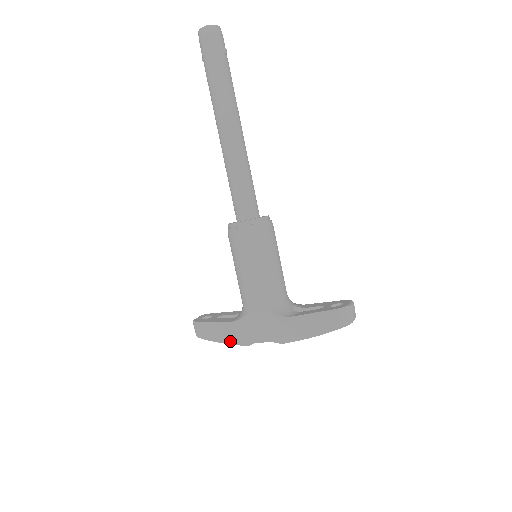
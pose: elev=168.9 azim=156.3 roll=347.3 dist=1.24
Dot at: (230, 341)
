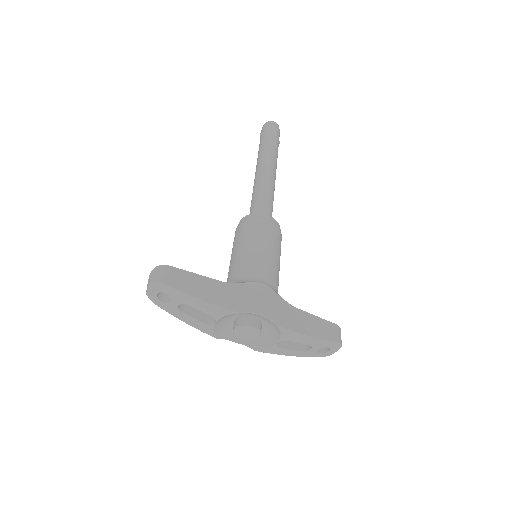
Dot at: (213, 300)
